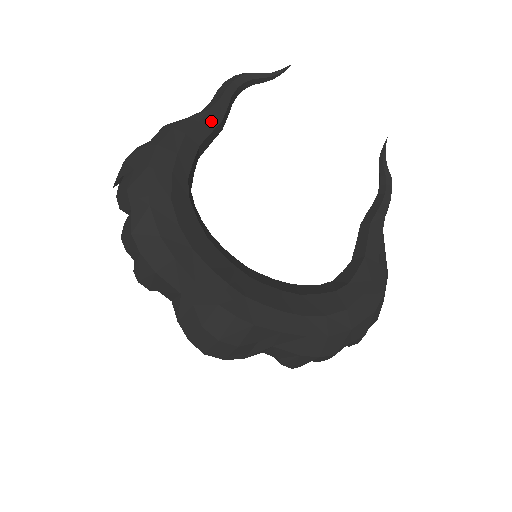
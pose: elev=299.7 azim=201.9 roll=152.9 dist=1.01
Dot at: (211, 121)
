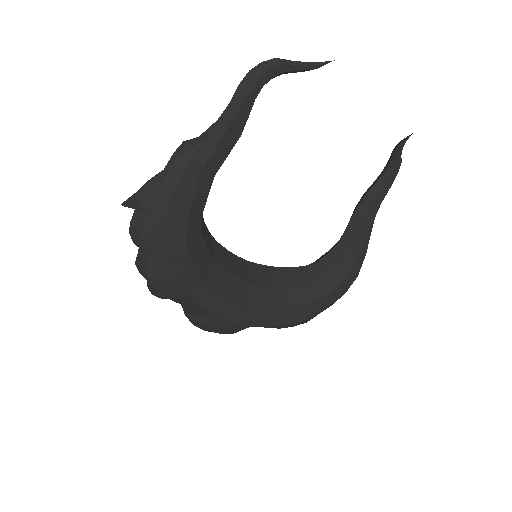
Dot at: (229, 141)
